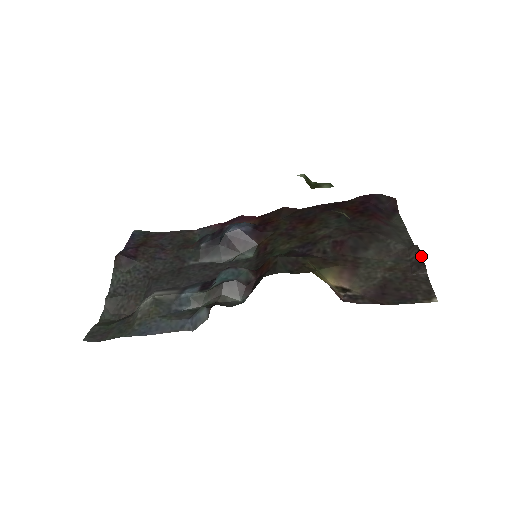
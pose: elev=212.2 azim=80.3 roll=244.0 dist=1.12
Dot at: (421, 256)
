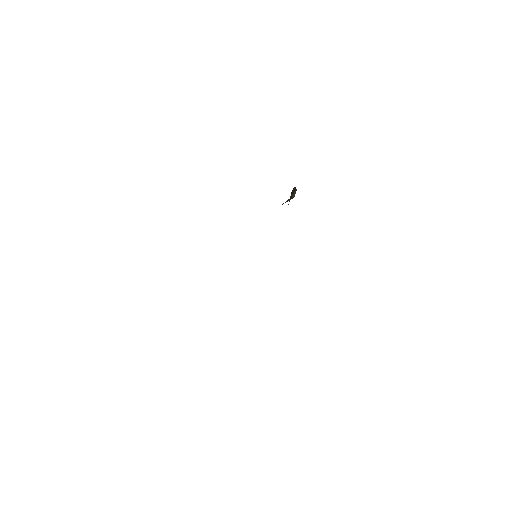
Dot at: occluded
